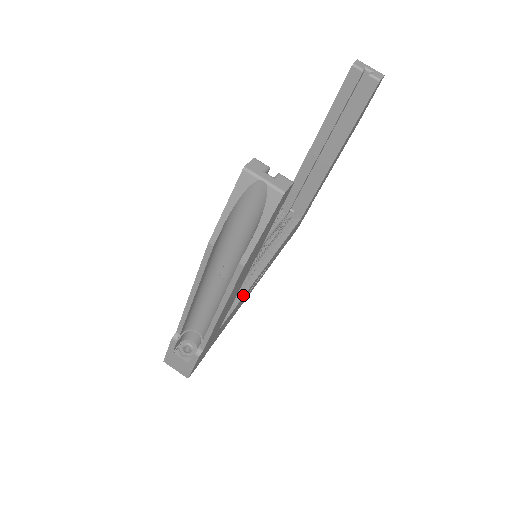
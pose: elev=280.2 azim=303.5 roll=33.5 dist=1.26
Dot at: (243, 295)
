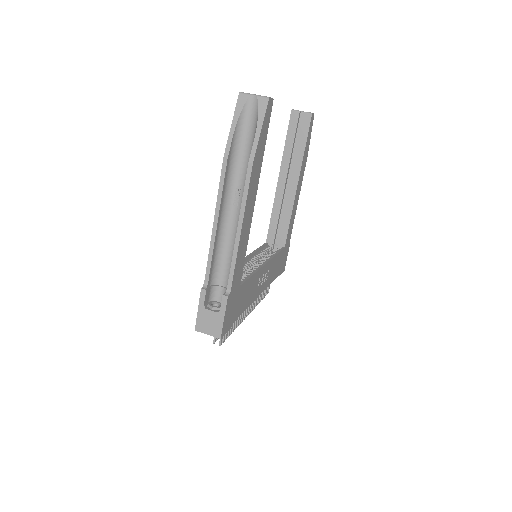
Dot at: (253, 273)
